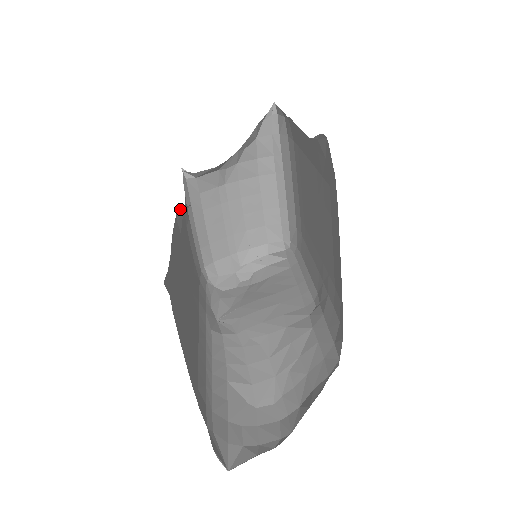
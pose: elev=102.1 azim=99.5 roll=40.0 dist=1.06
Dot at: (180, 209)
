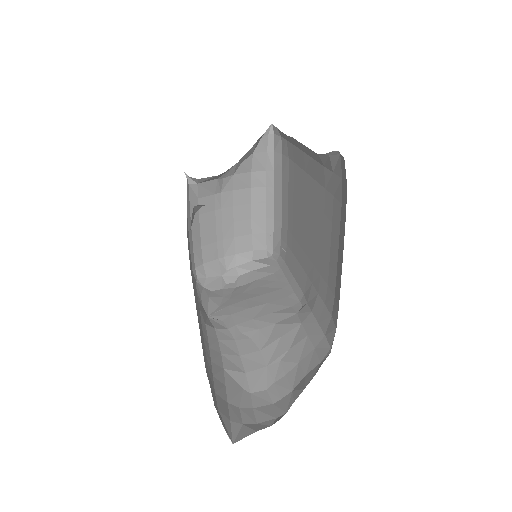
Dot at: (195, 208)
